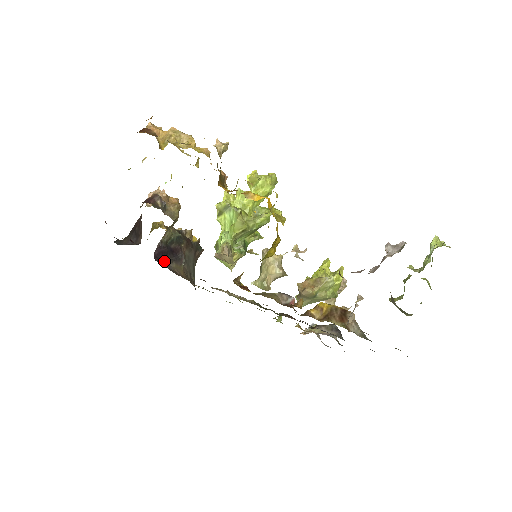
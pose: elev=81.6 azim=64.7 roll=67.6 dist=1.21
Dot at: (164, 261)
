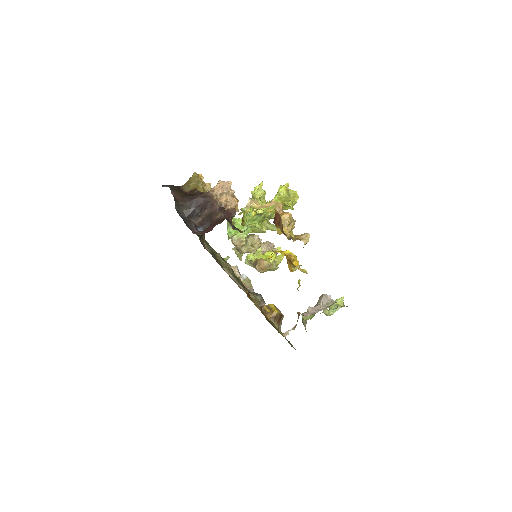
Dot at: occluded
